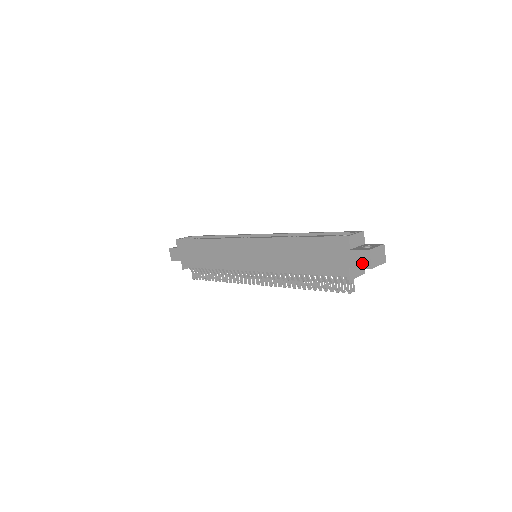
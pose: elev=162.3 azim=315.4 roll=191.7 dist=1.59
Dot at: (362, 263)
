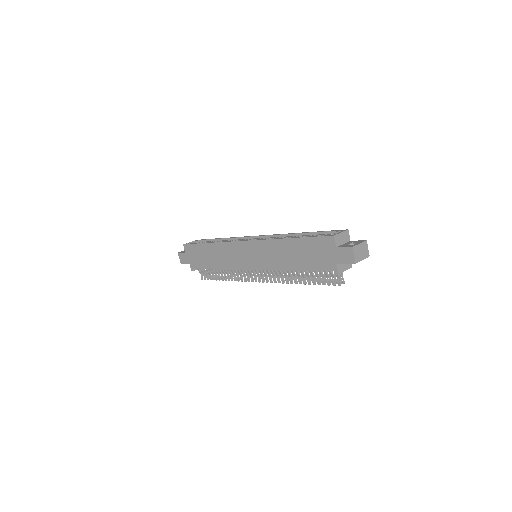
Dot at: (347, 259)
